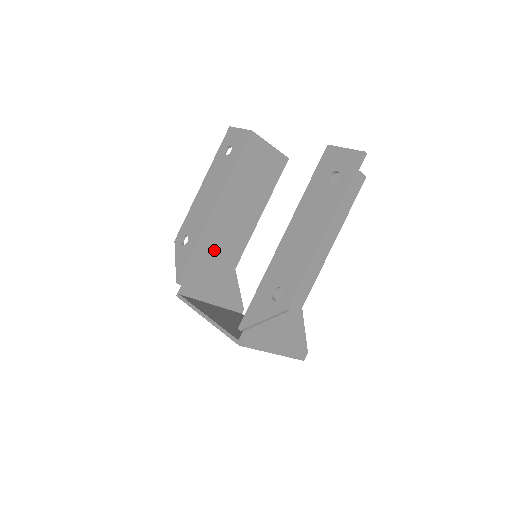
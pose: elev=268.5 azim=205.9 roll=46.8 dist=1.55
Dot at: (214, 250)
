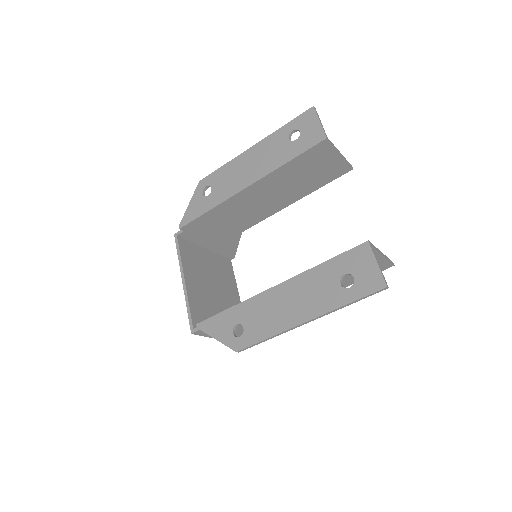
Dot at: (228, 215)
